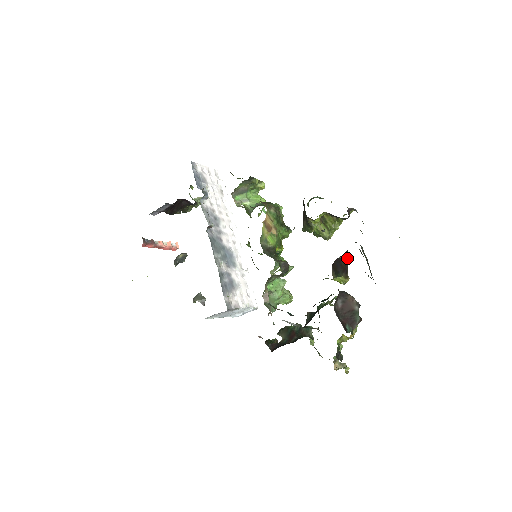
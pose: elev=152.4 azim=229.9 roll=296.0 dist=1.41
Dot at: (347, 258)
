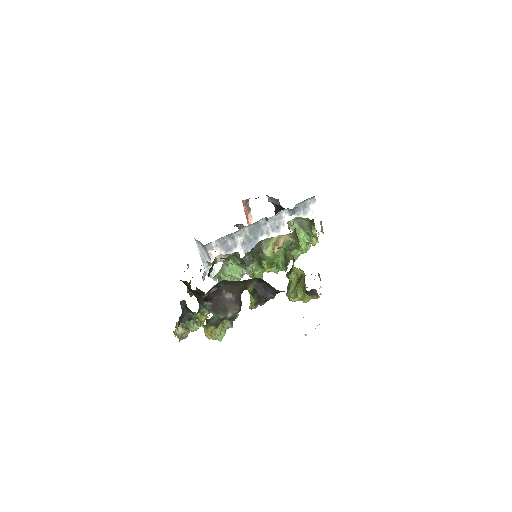
Dot at: (271, 295)
